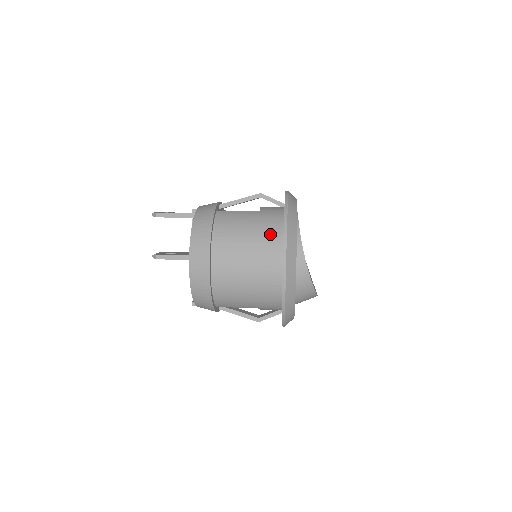
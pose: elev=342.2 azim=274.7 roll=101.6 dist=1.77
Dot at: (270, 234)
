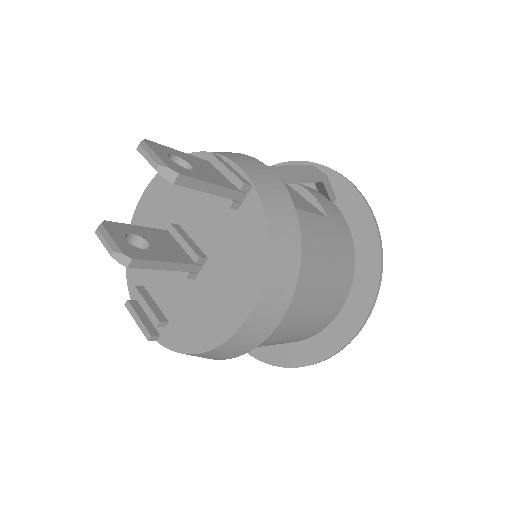
Dot at: (345, 272)
